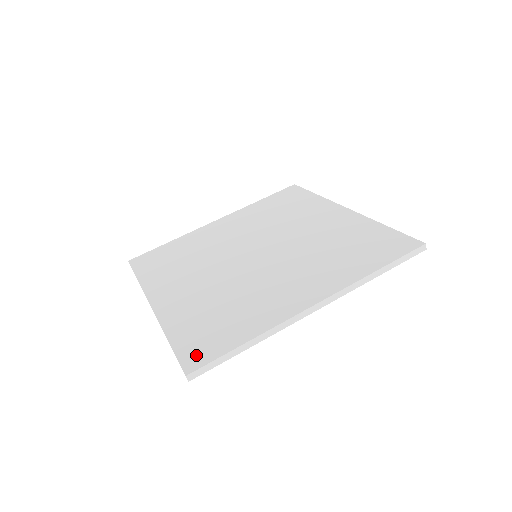
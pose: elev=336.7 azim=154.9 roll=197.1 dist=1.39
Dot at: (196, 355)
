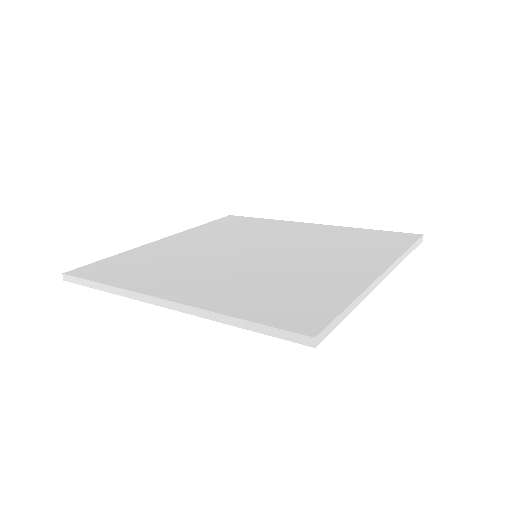
Dot at: (302, 321)
